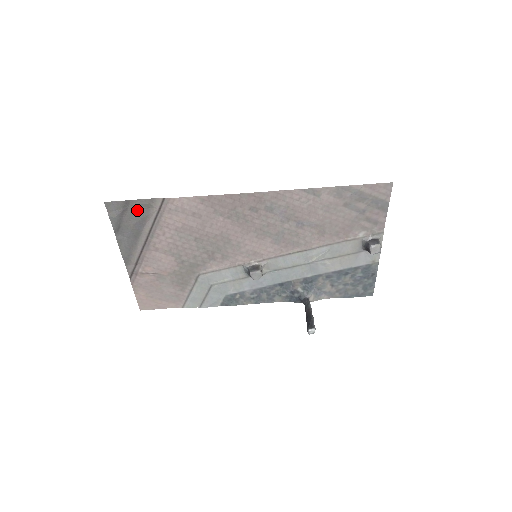
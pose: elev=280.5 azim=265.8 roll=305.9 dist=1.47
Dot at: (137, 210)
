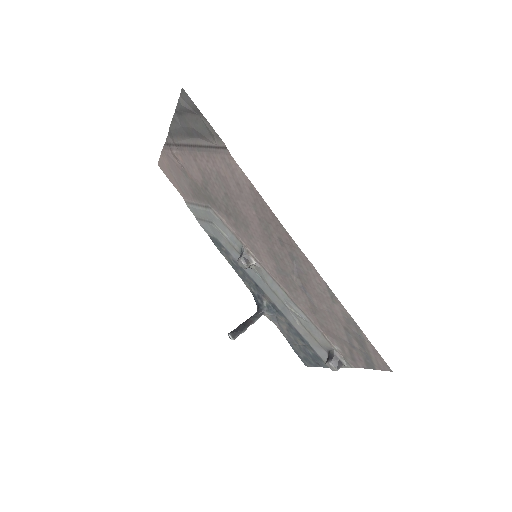
Dot at: (202, 125)
